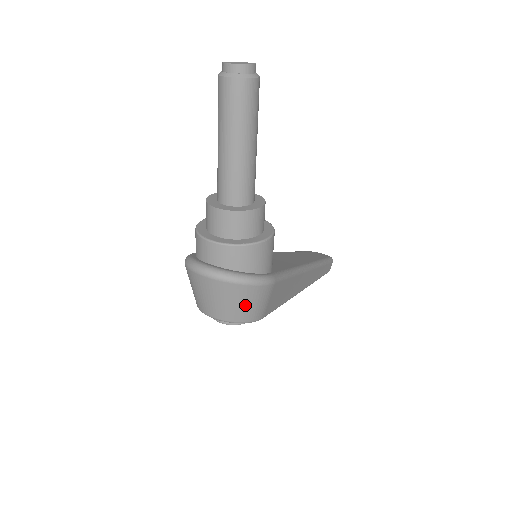
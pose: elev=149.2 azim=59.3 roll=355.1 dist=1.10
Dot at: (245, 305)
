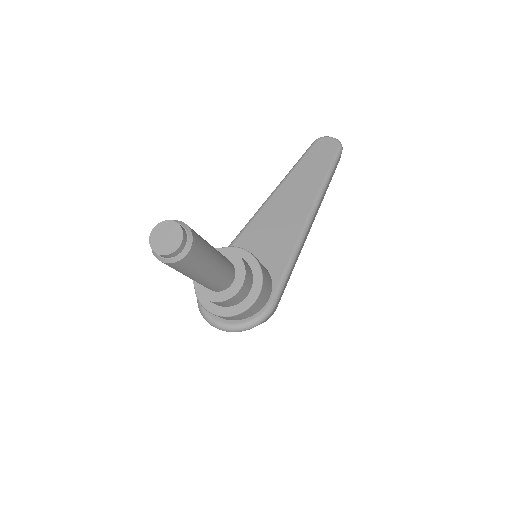
Dot at: occluded
